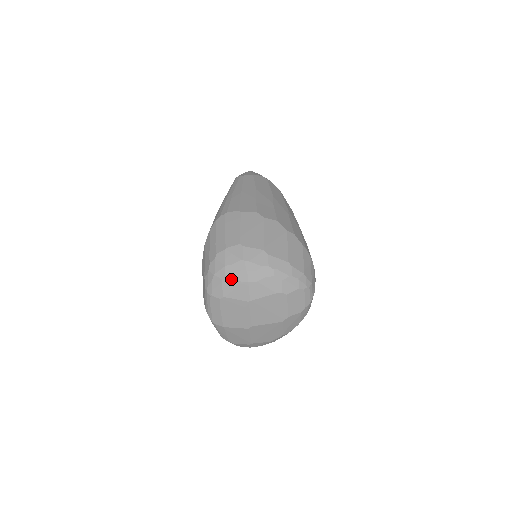
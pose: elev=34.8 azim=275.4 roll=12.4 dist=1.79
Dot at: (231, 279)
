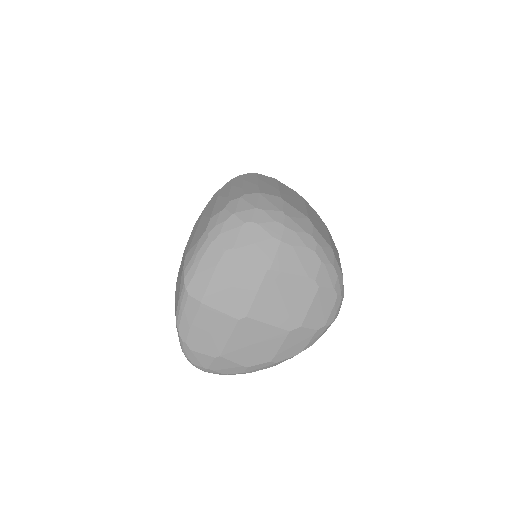
Dot at: (258, 227)
